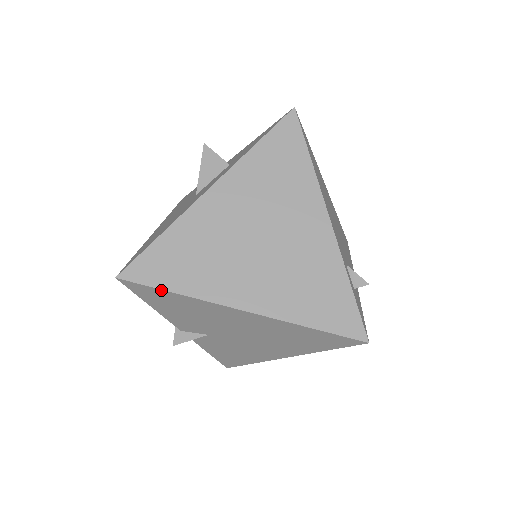
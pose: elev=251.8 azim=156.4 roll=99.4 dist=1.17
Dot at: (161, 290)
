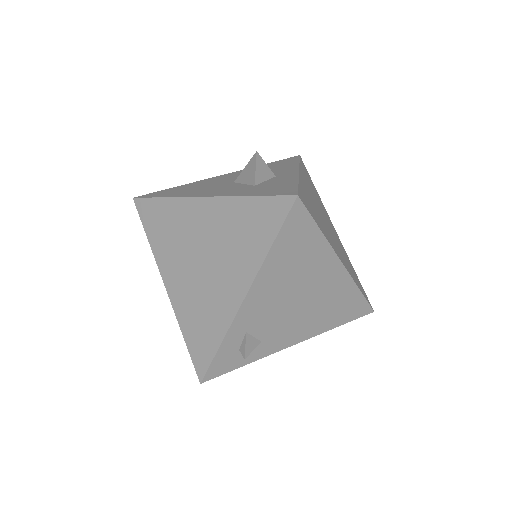
Dot at: (145, 229)
